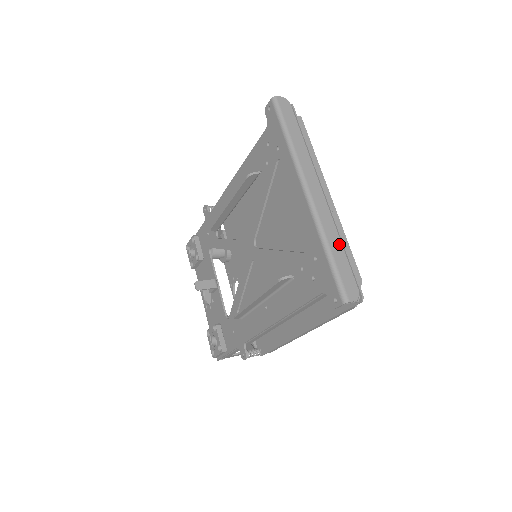
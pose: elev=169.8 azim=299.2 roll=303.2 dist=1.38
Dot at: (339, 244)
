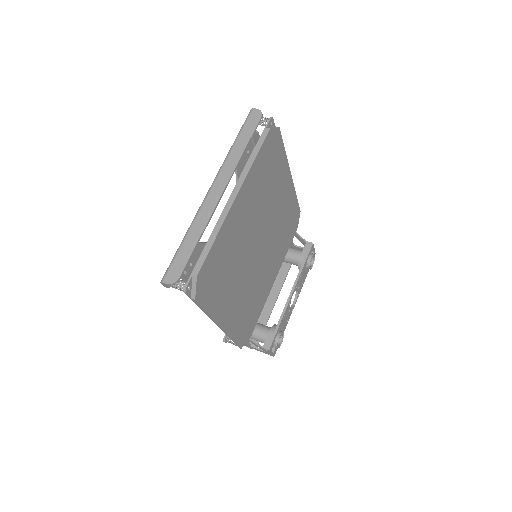
Dot at: (197, 237)
